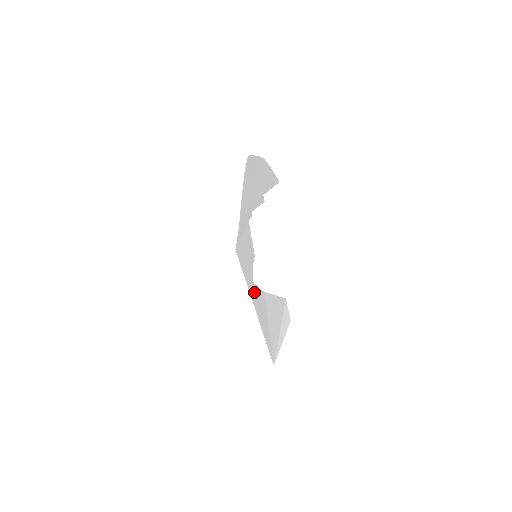
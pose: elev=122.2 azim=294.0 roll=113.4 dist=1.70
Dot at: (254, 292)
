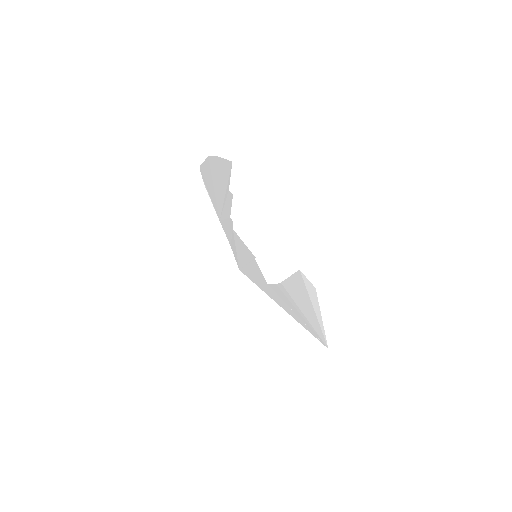
Dot at: (274, 293)
